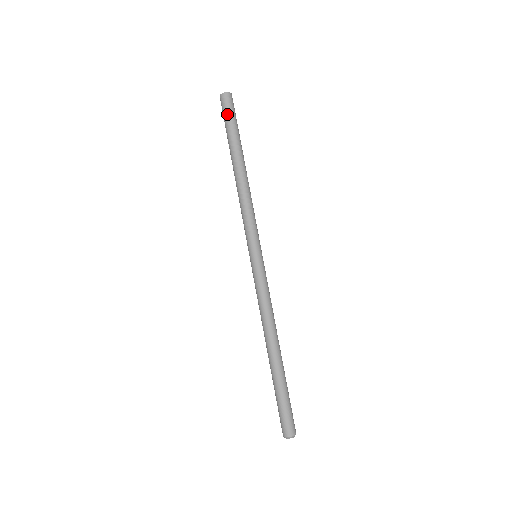
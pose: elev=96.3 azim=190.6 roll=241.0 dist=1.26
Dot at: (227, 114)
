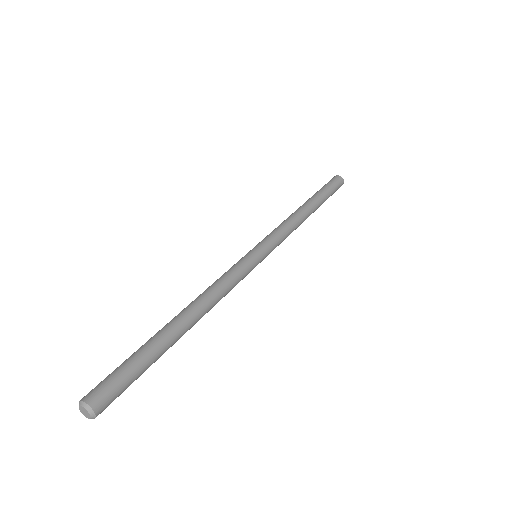
Dot at: occluded
